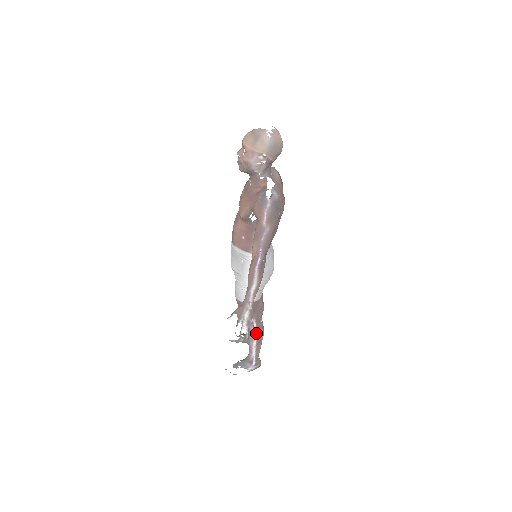
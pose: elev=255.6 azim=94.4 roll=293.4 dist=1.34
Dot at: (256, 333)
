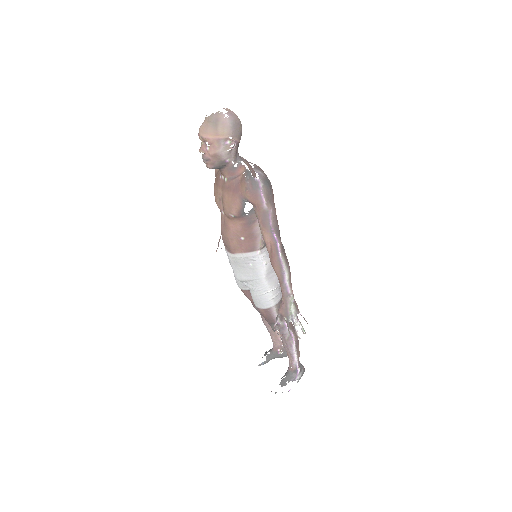
Dot at: (291, 335)
